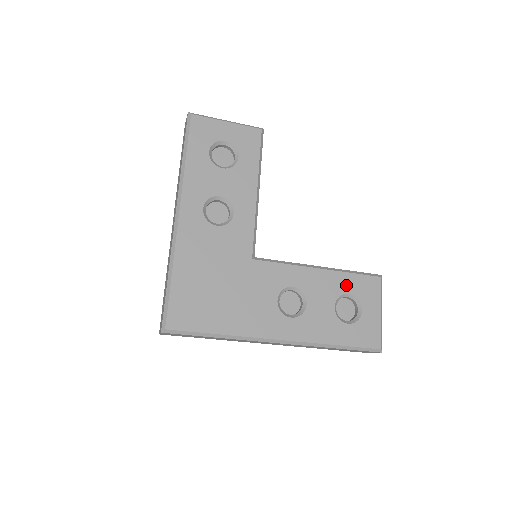
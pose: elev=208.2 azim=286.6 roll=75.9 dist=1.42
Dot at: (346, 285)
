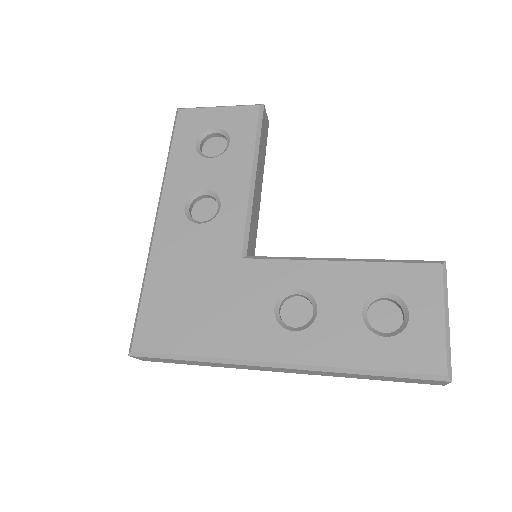
Dot at: (381, 280)
